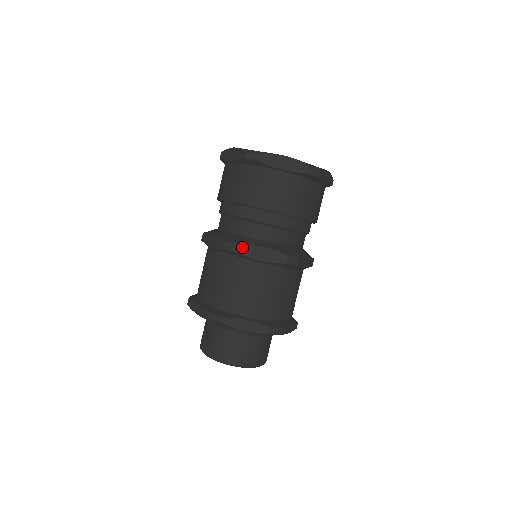
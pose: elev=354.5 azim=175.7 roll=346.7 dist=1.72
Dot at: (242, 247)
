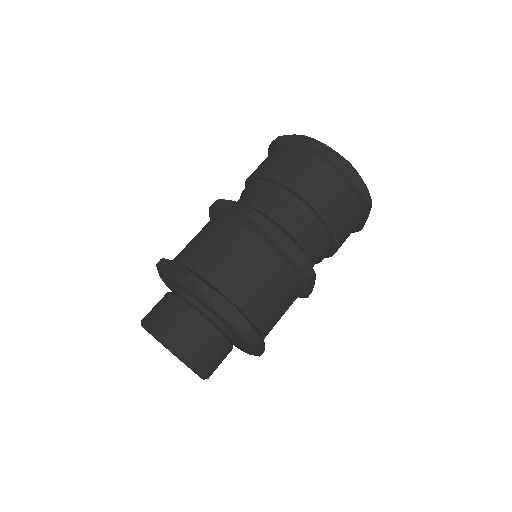
Dot at: (269, 223)
